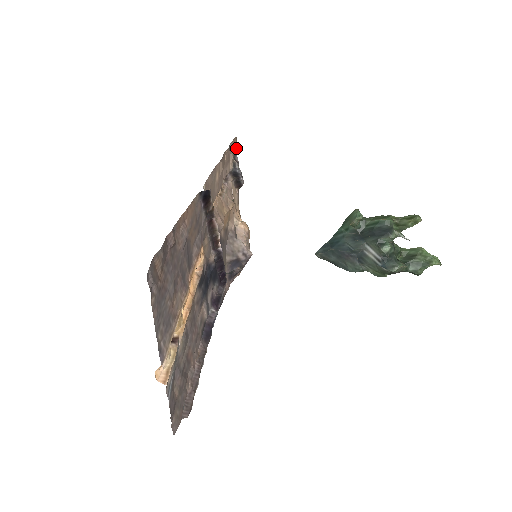
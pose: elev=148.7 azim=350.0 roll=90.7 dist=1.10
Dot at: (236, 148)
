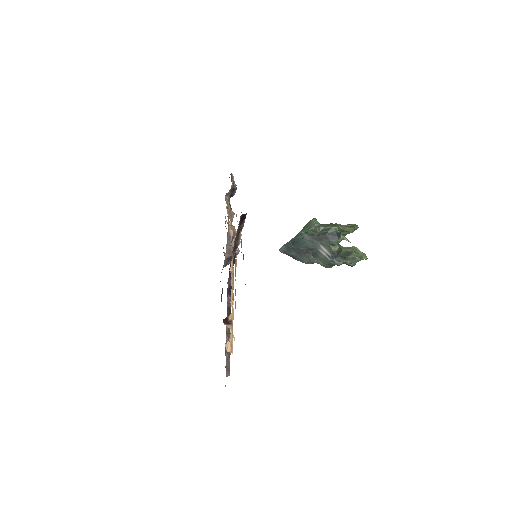
Dot at: occluded
